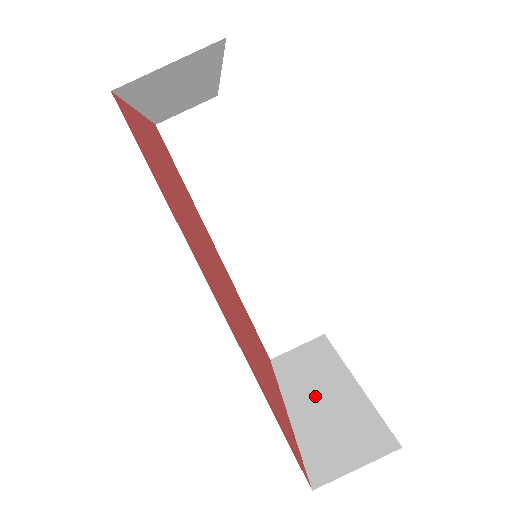
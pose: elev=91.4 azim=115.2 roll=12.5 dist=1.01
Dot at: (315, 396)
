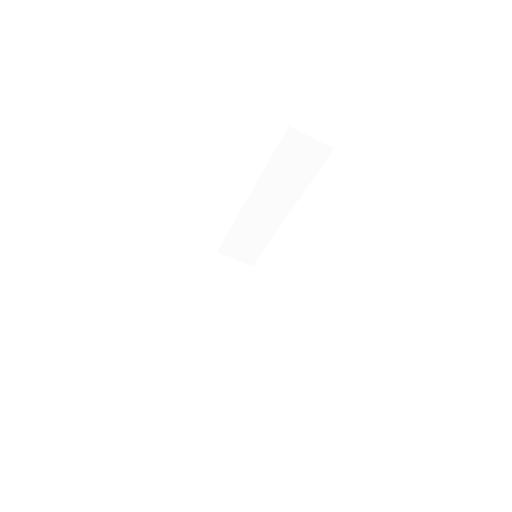
Dot at: (218, 306)
